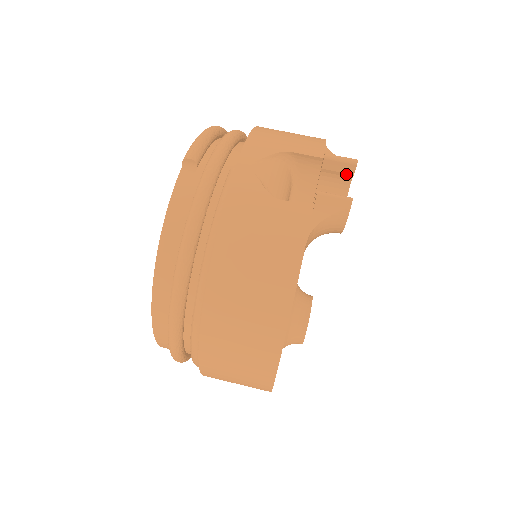
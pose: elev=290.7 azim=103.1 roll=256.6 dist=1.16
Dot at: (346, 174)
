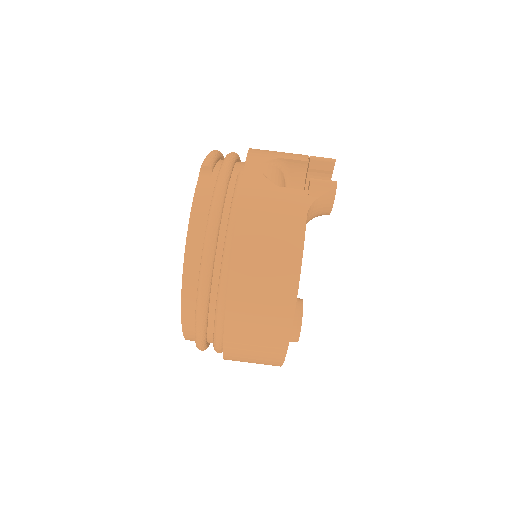
Dot at: (327, 171)
